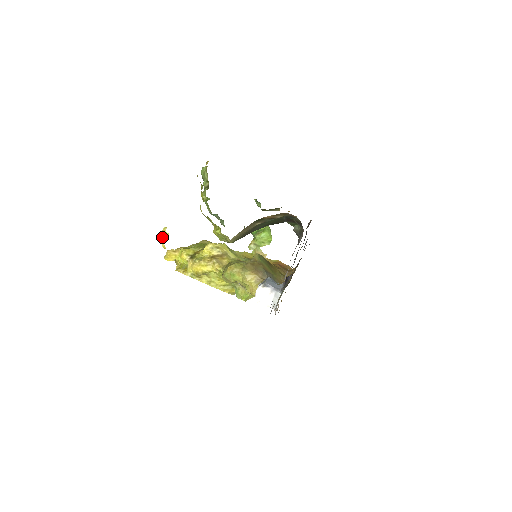
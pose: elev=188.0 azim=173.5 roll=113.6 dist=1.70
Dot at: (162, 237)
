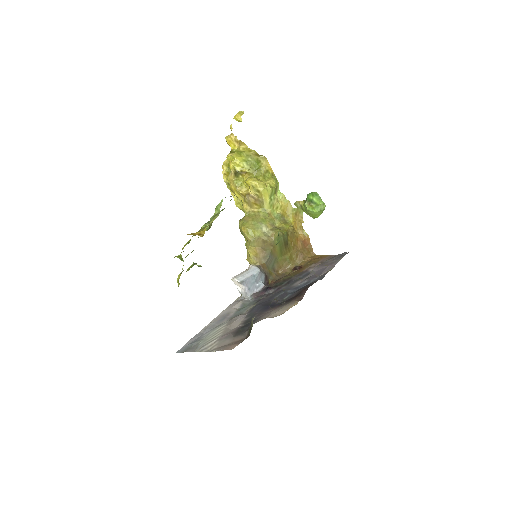
Dot at: (235, 118)
